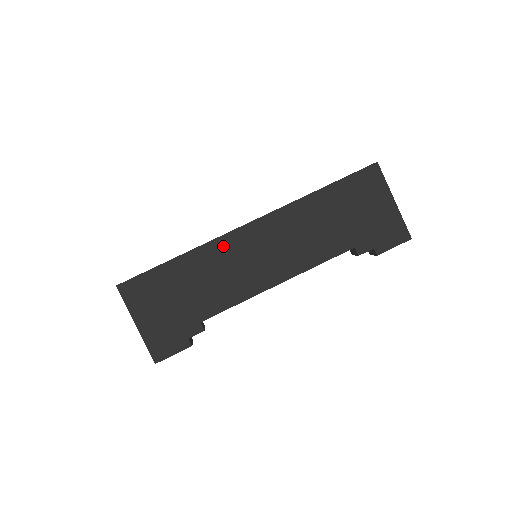
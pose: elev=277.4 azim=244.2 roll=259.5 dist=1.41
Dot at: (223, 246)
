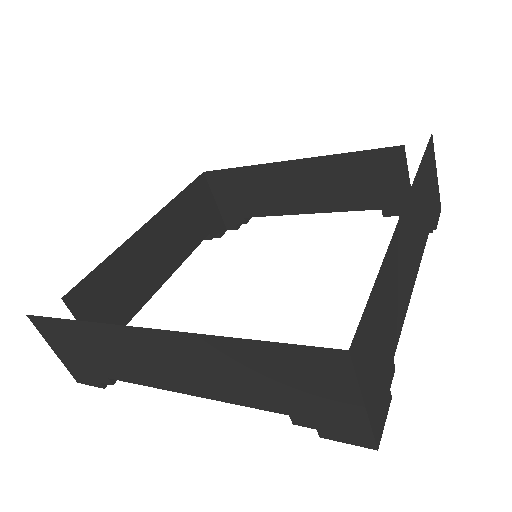
Dot at: (396, 245)
